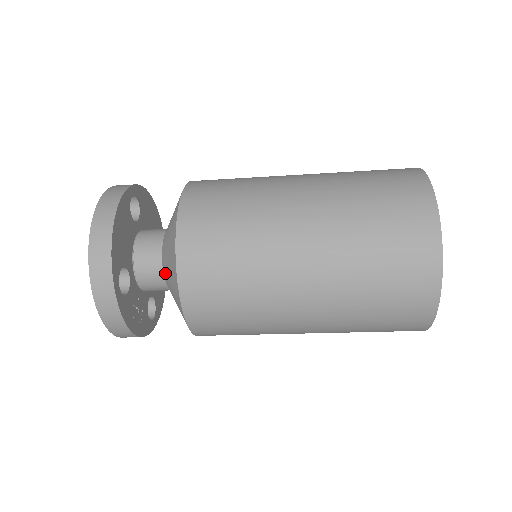
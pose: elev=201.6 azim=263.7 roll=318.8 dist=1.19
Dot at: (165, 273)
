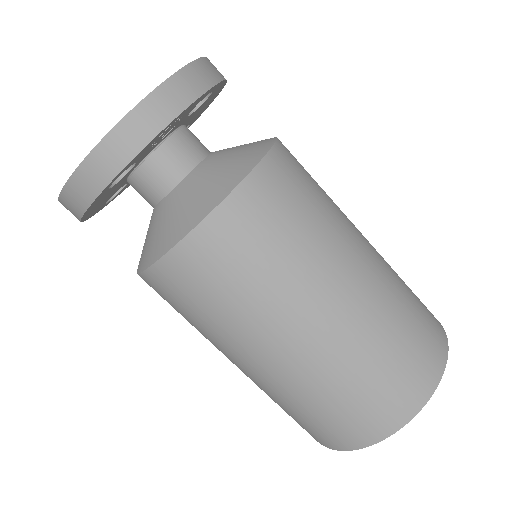
Dot at: (219, 152)
